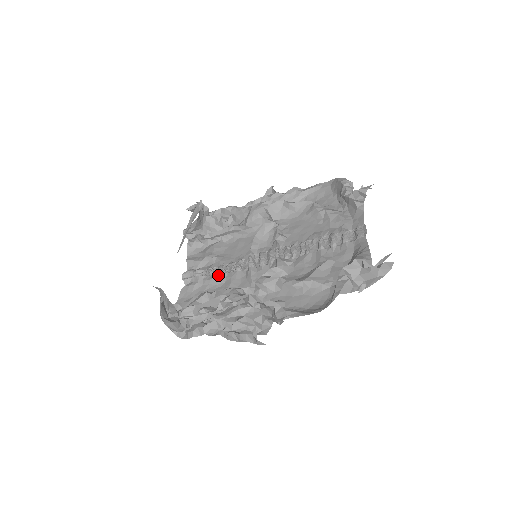
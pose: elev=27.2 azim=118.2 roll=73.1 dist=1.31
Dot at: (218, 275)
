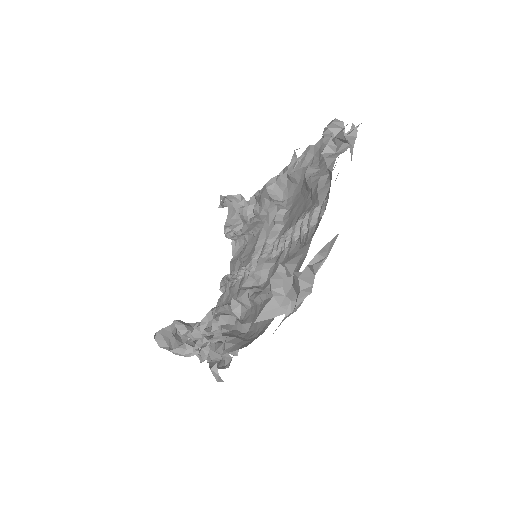
Dot at: (236, 282)
